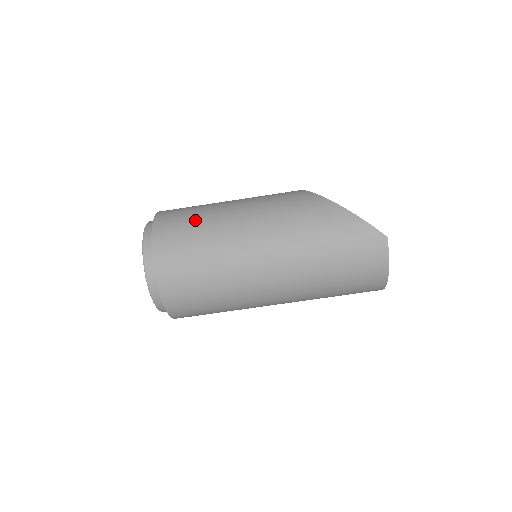
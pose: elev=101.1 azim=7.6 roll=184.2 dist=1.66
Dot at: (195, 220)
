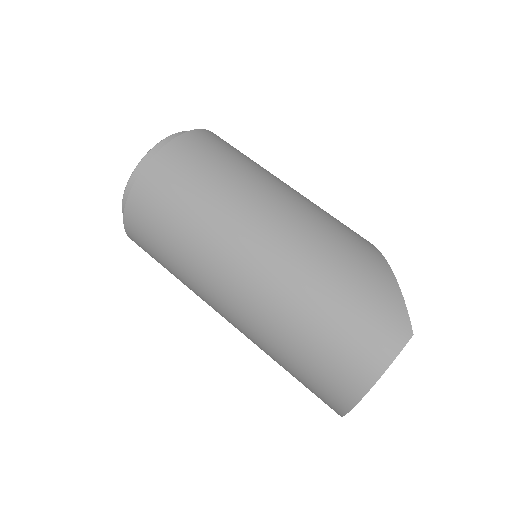
Dot at: (243, 156)
